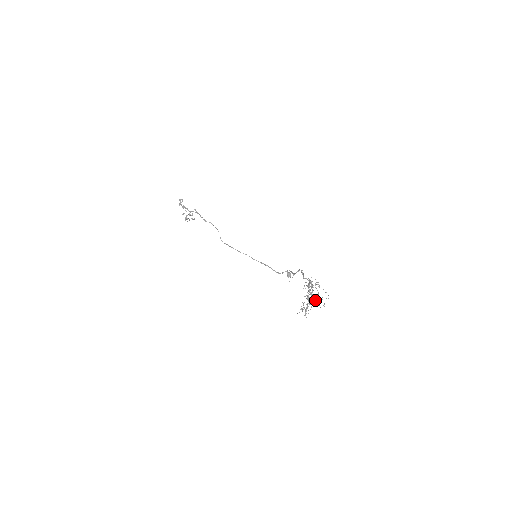
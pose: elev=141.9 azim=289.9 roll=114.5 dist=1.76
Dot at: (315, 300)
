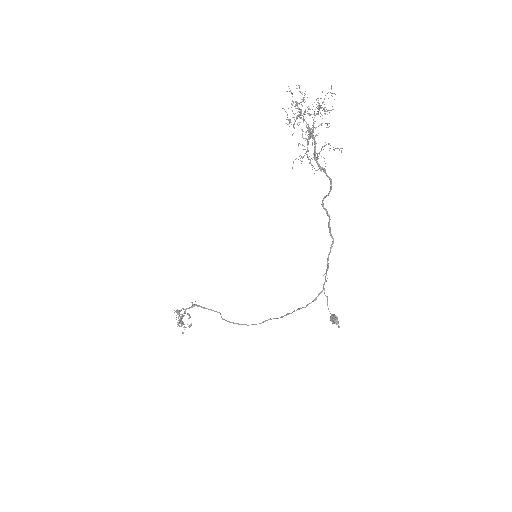
Dot at: occluded
